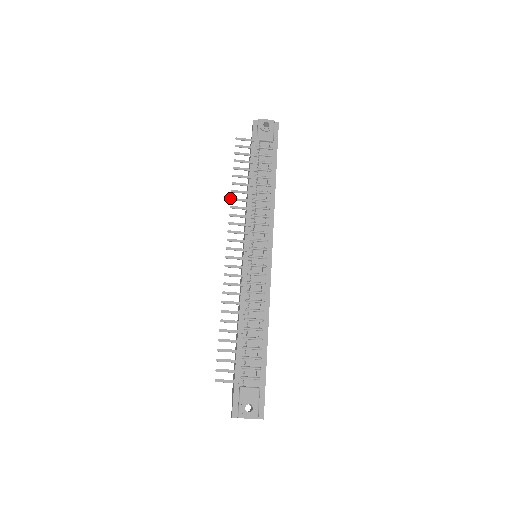
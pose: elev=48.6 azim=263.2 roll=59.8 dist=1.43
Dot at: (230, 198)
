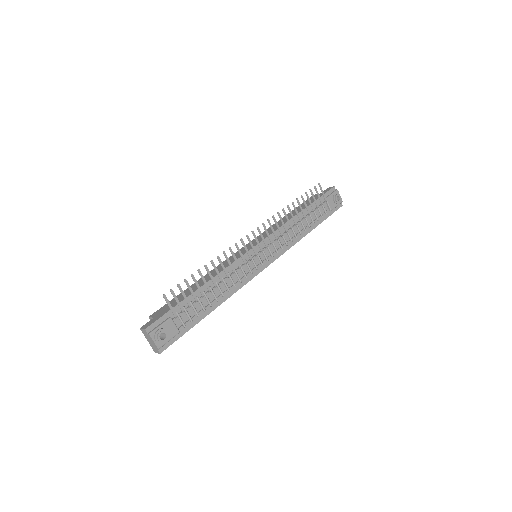
Dot at: (283, 208)
